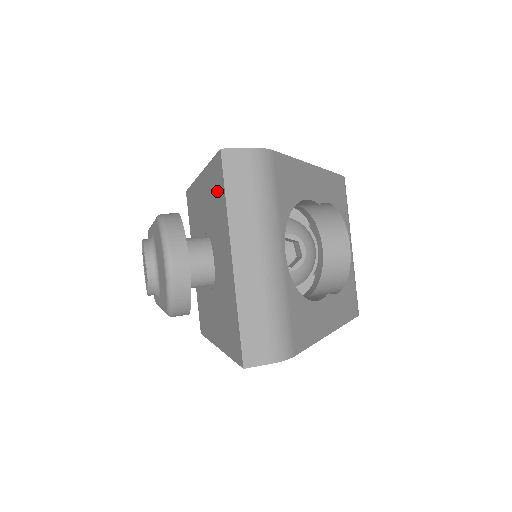
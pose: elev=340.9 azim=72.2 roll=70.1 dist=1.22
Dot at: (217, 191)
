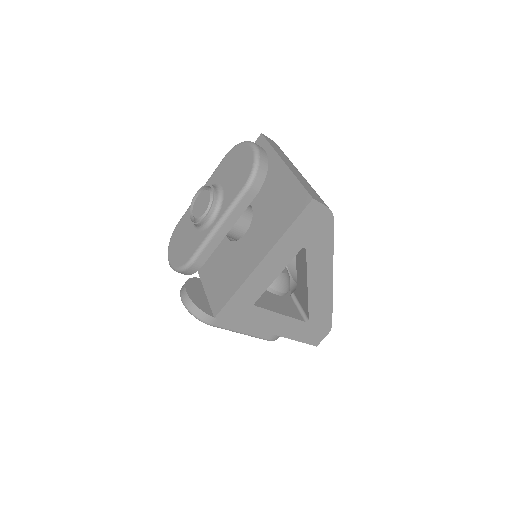
Dot at: occluded
